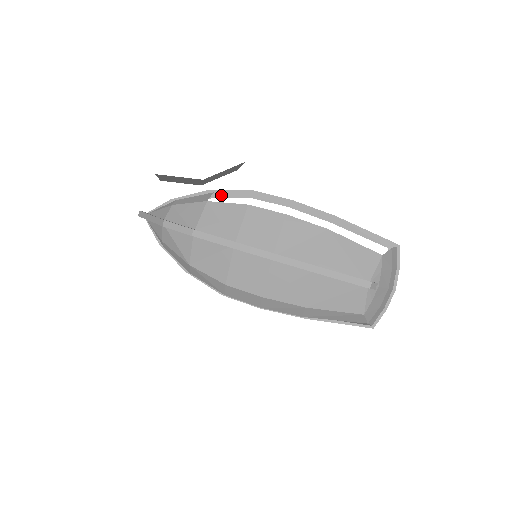
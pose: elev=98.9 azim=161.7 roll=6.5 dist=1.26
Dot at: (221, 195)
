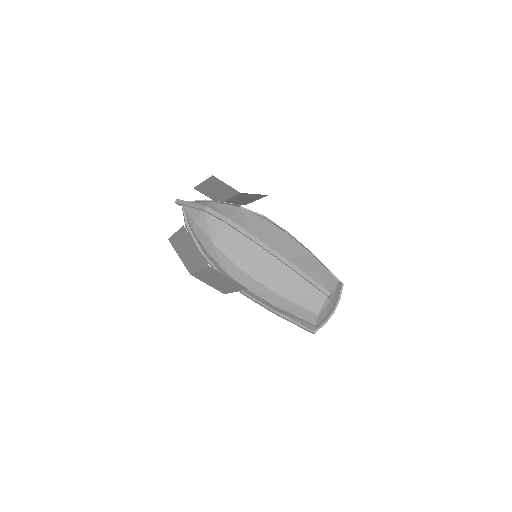
Dot at: occluded
